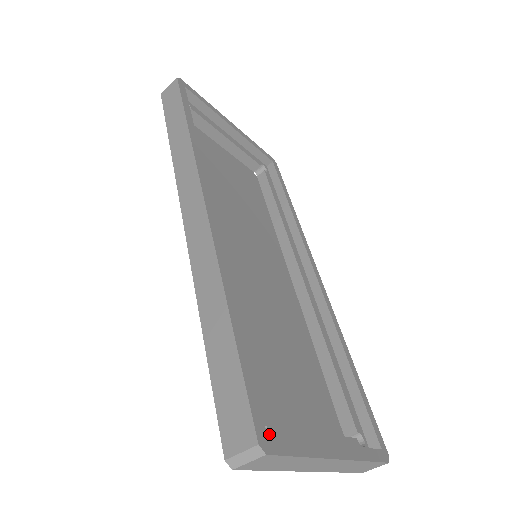
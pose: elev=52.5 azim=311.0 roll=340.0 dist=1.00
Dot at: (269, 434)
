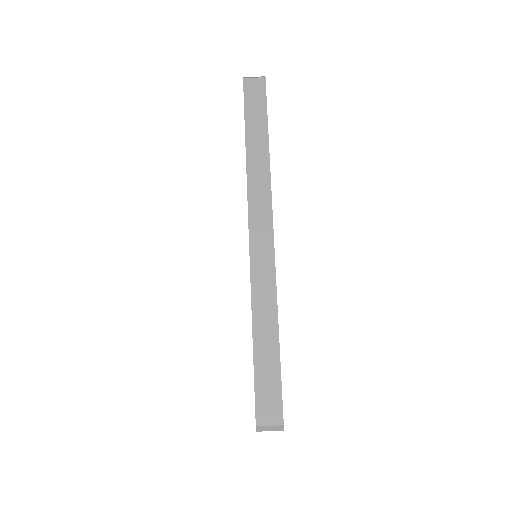
Dot at: occluded
